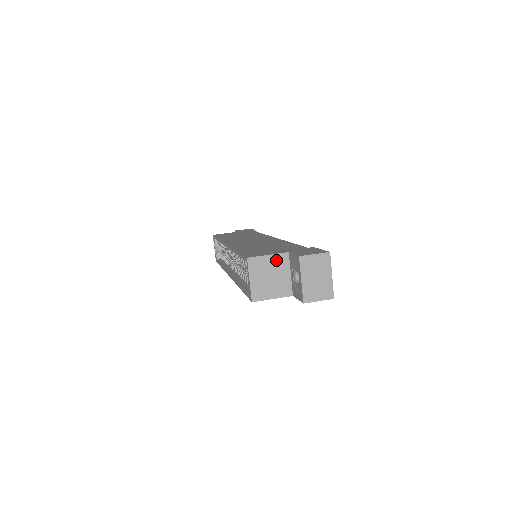
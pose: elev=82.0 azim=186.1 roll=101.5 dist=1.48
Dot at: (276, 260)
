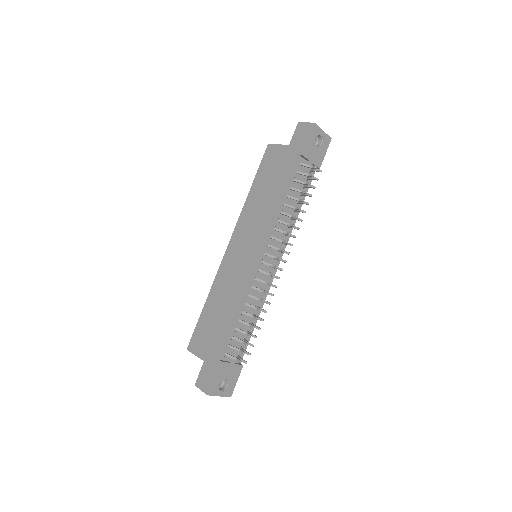
Dot at: occluded
